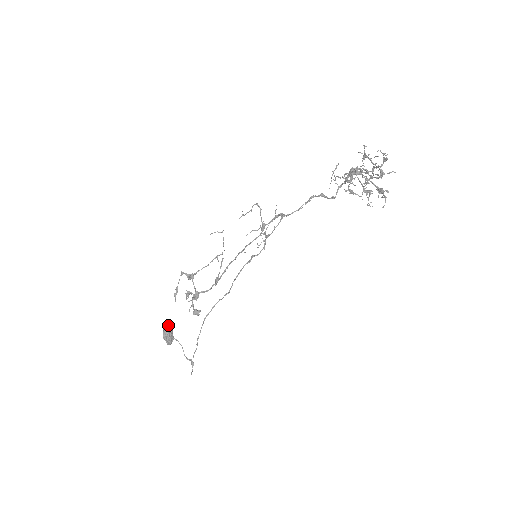
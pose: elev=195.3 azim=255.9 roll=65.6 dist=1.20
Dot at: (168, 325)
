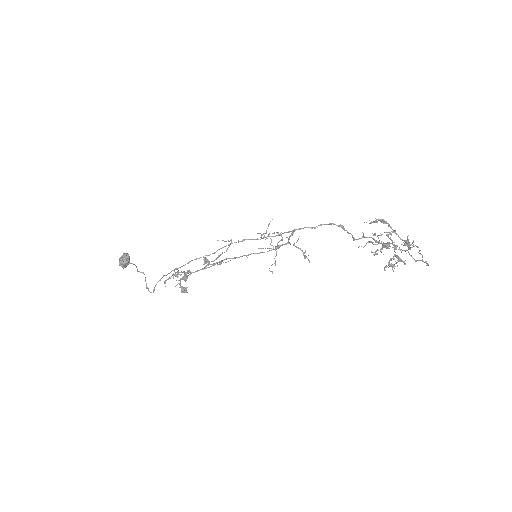
Dot at: (126, 257)
